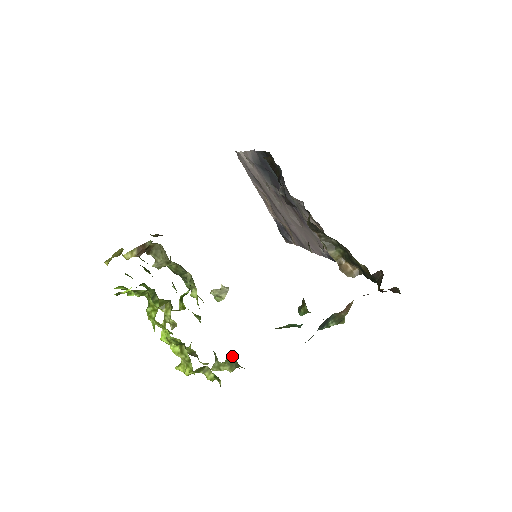
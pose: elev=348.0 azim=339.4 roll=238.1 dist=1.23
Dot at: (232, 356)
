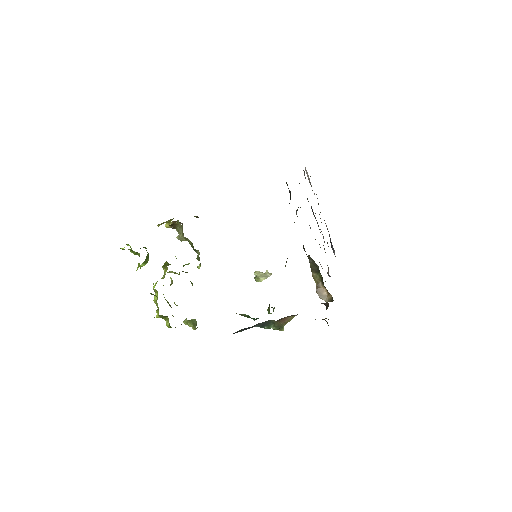
Dot at: (195, 319)
